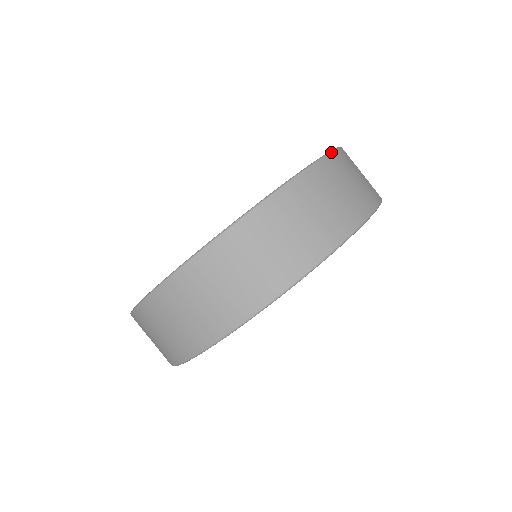
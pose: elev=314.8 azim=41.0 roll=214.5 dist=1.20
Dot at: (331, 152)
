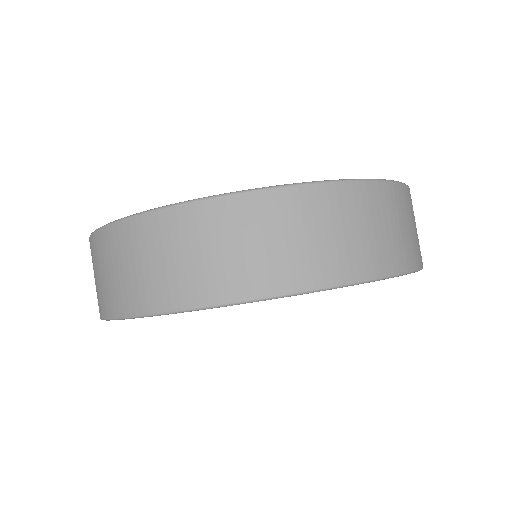
Dot at: (347, 181)
